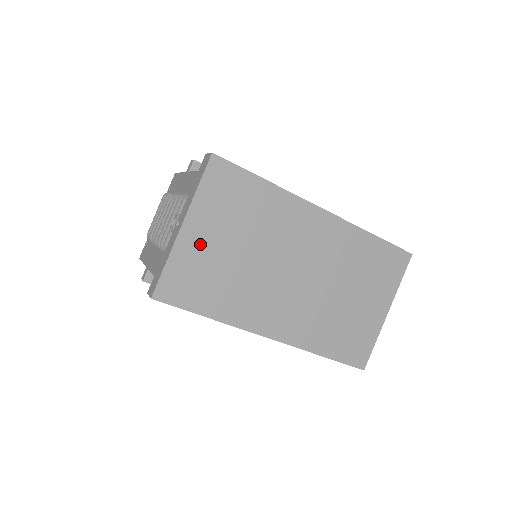
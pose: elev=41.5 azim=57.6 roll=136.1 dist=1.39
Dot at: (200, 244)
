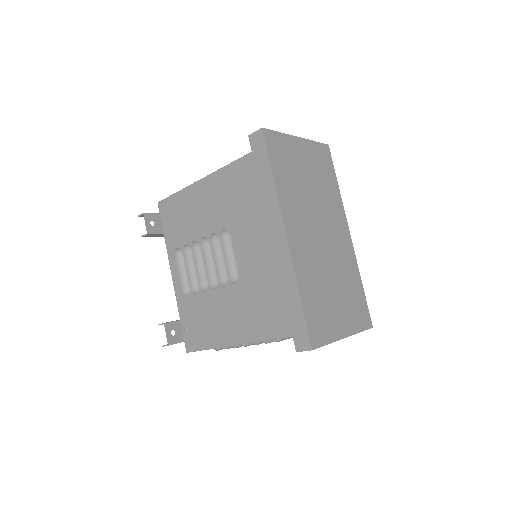
Dot at: (298, 153)
